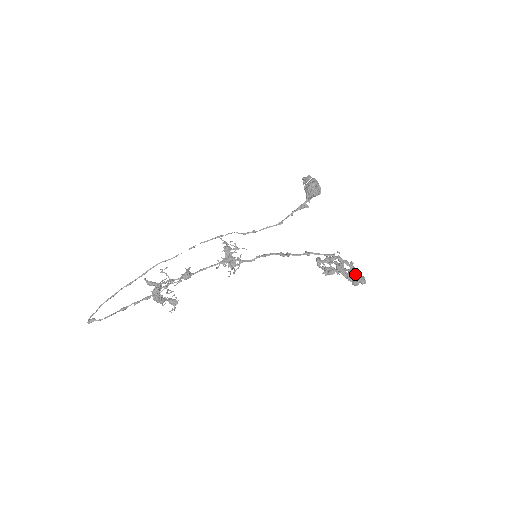
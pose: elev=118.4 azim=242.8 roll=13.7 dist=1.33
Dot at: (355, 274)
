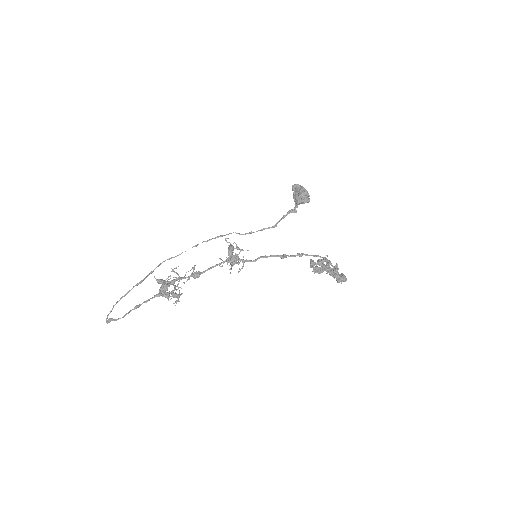
Dot at: (337, 272)
